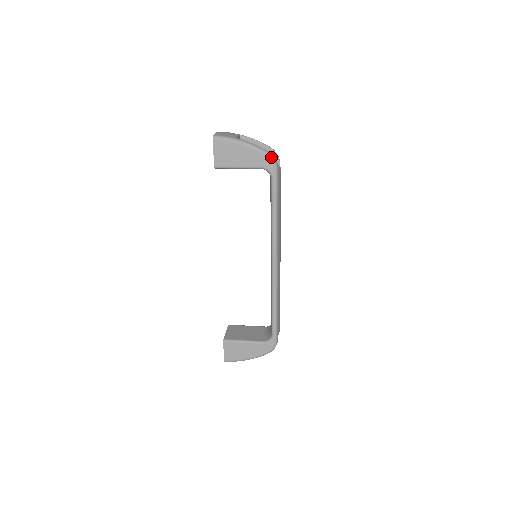
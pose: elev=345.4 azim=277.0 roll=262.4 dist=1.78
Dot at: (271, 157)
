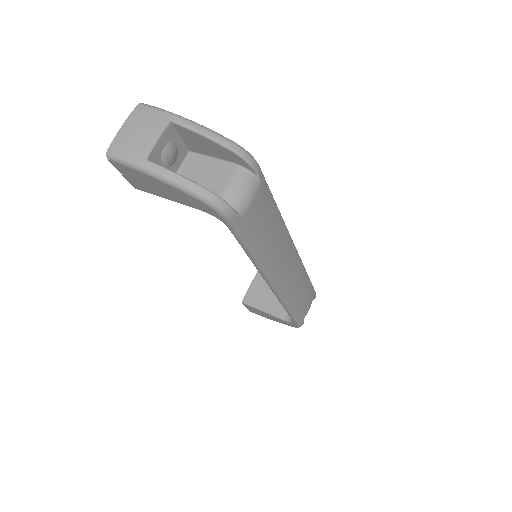
Dot at: (212, 205)
